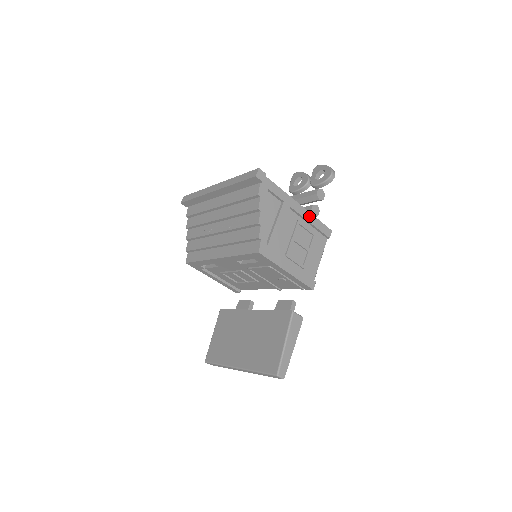
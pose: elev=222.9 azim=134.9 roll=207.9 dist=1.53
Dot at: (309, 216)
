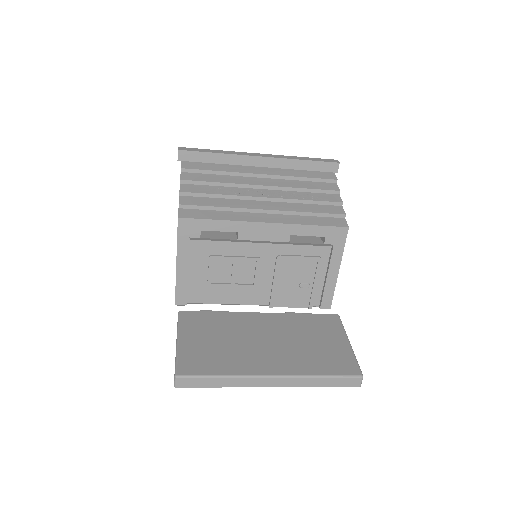
Dot at: occluded
